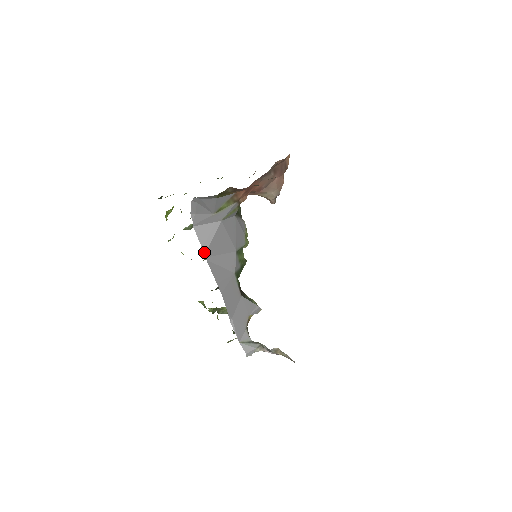
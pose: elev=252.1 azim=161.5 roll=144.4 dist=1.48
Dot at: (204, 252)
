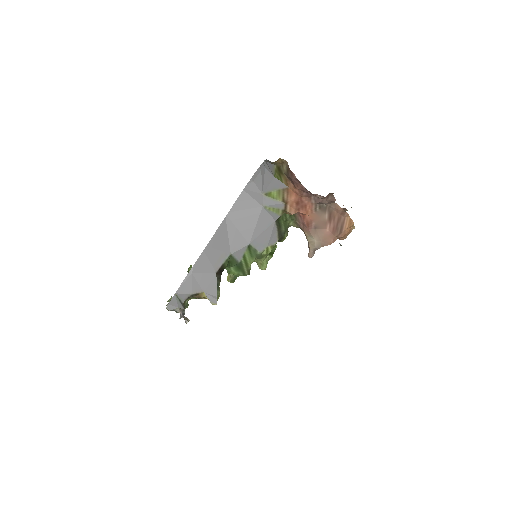
Dot at: (230, 210)
